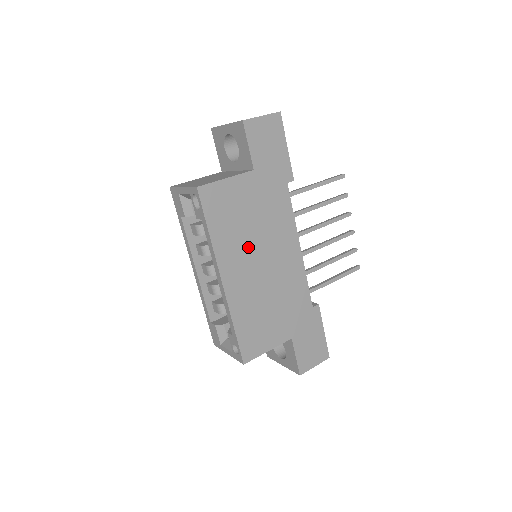
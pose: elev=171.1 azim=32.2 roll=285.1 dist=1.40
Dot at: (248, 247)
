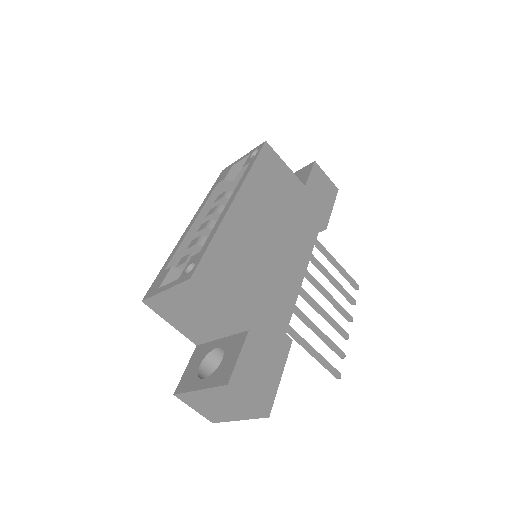
Dot at: (270, 212)
